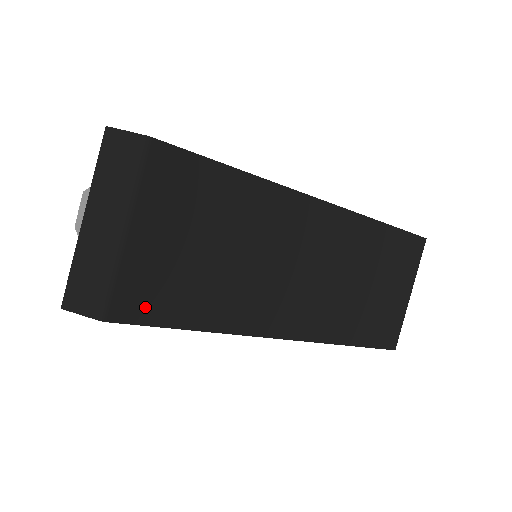
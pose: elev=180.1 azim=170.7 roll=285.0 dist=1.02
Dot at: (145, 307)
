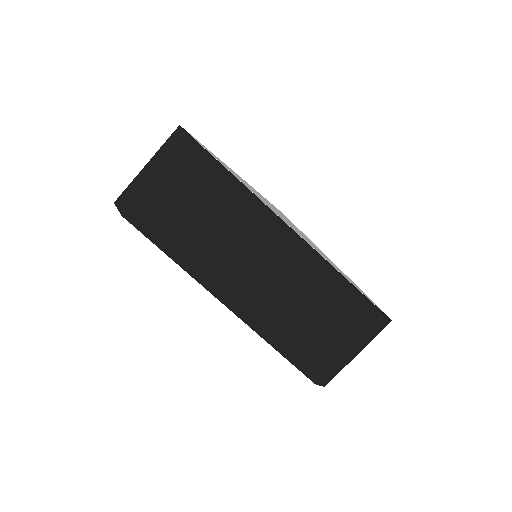
Dot at: (146, 223)
